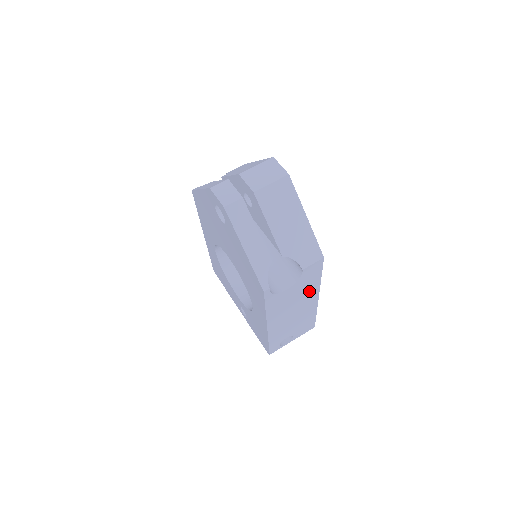
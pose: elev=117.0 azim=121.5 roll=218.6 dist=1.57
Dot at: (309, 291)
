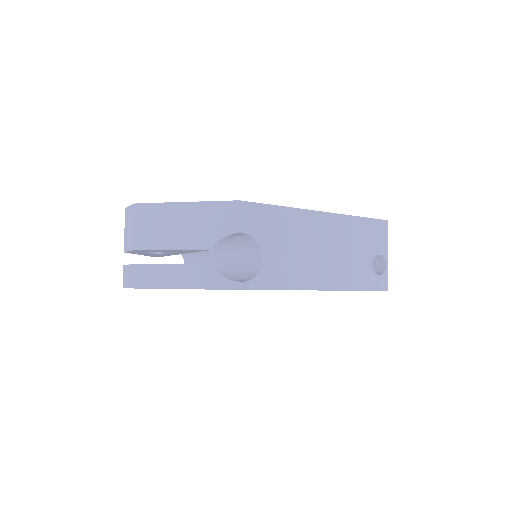
Dot at: (296, 225)
